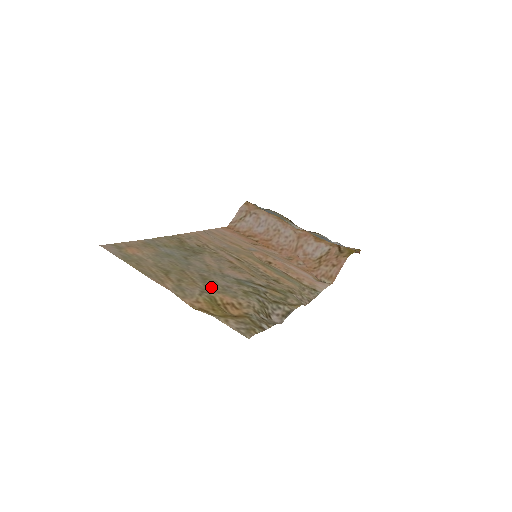
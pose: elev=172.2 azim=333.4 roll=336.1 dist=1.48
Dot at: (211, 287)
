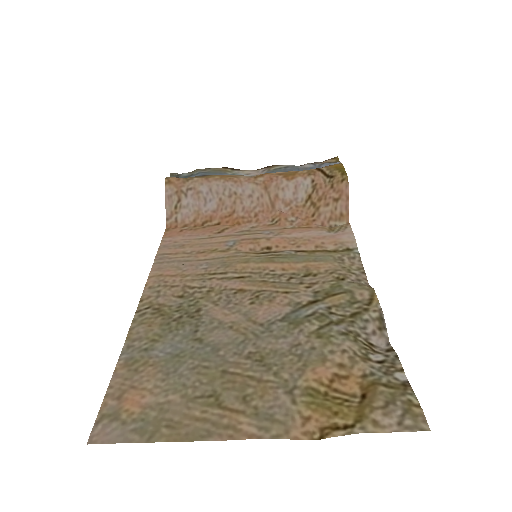
Dot at: (285, 370)
